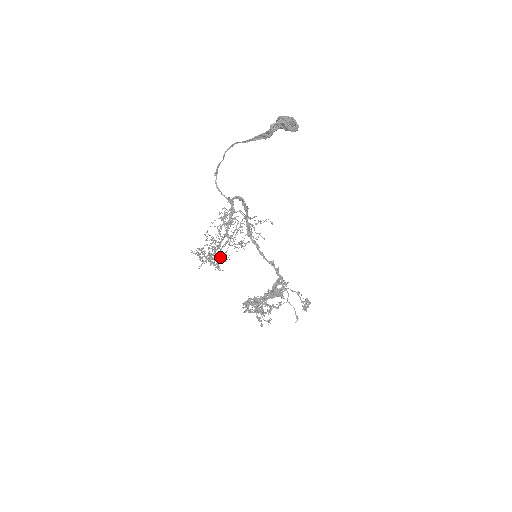
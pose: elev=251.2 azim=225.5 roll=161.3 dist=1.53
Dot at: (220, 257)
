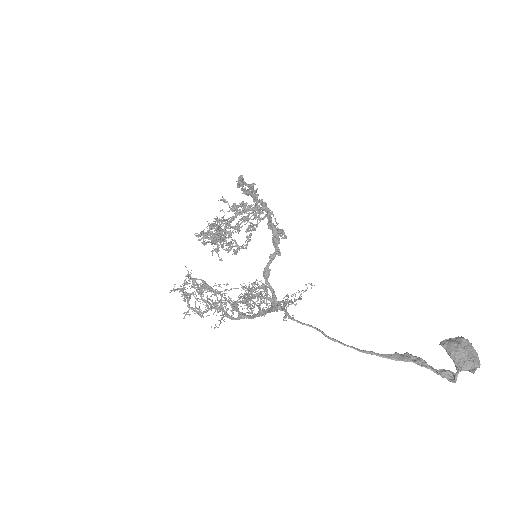
Dot at: occluded
